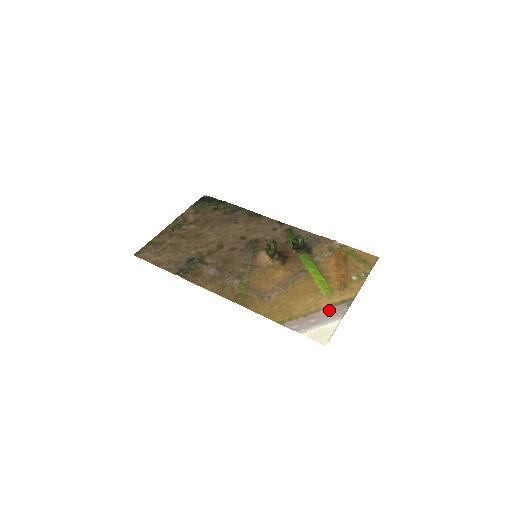
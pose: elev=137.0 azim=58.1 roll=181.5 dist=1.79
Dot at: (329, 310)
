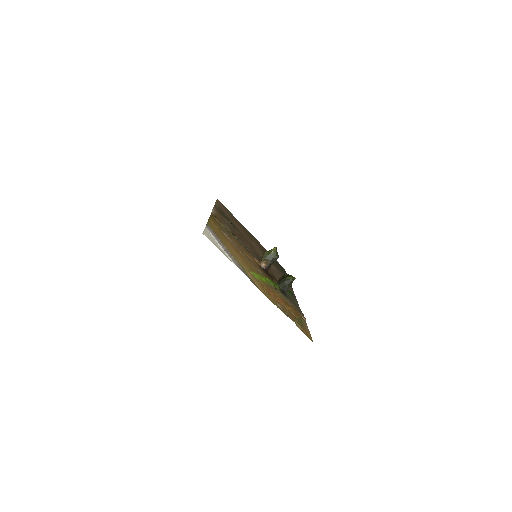
Dot at: (237, 262)
